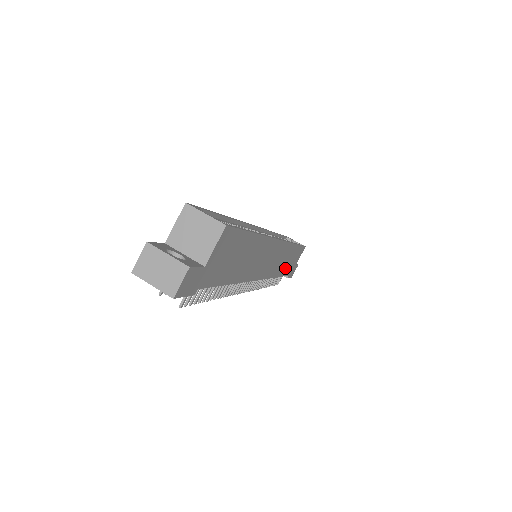
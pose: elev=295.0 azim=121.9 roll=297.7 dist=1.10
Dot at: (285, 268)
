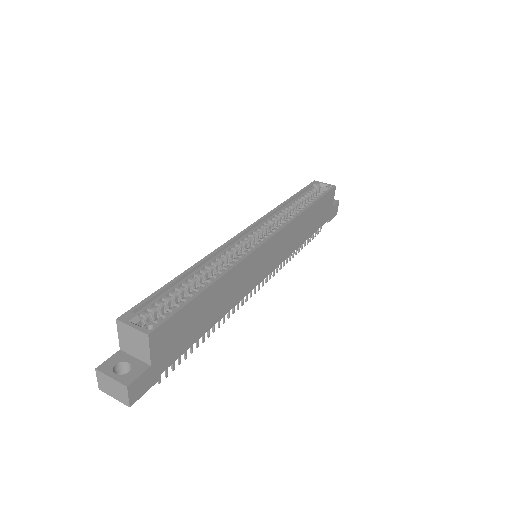
Dot at: (311, 227)
